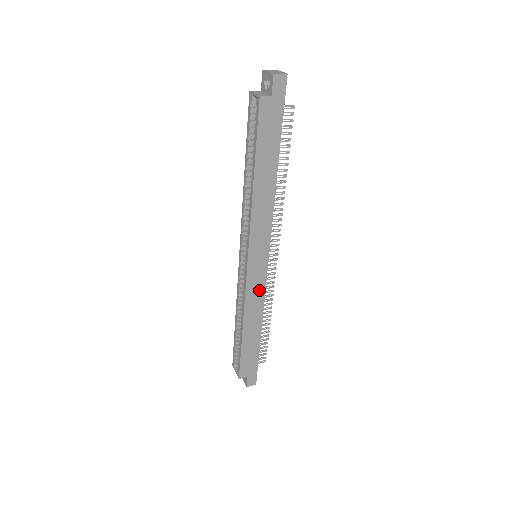
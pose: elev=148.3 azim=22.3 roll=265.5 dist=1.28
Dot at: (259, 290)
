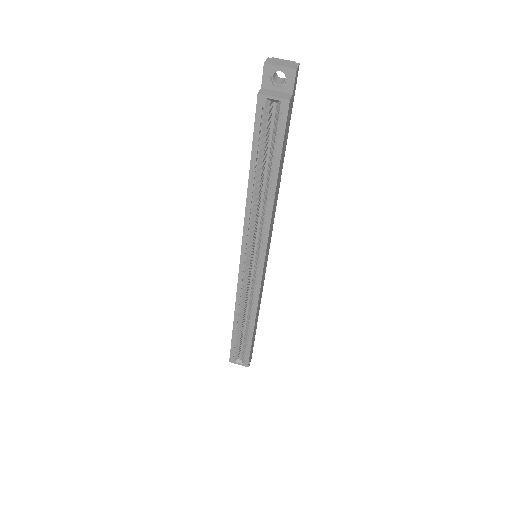
Dot at: occluded
